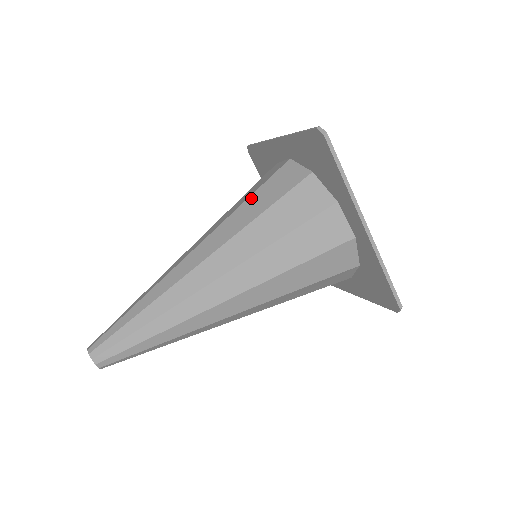
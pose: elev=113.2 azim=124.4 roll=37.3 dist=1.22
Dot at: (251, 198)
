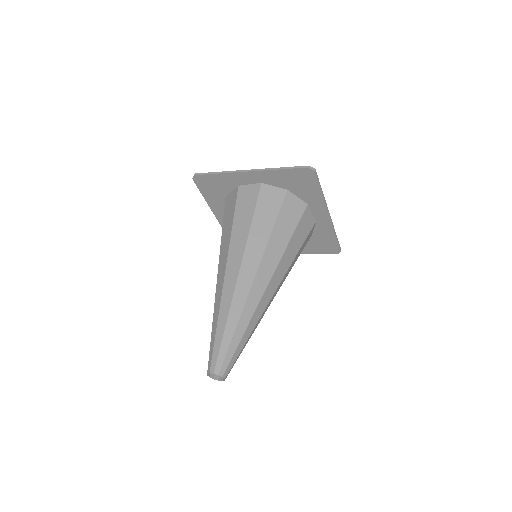
Dot at: occluded
